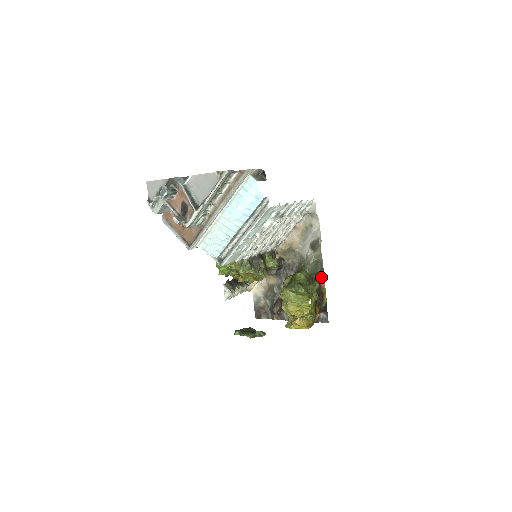
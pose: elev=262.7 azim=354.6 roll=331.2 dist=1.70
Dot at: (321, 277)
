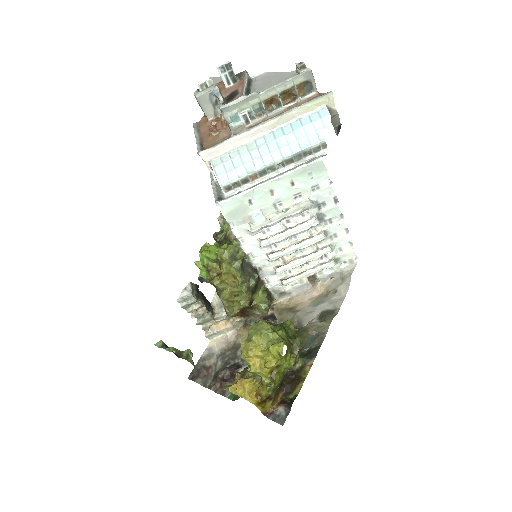
Dot at: (311, 356)
